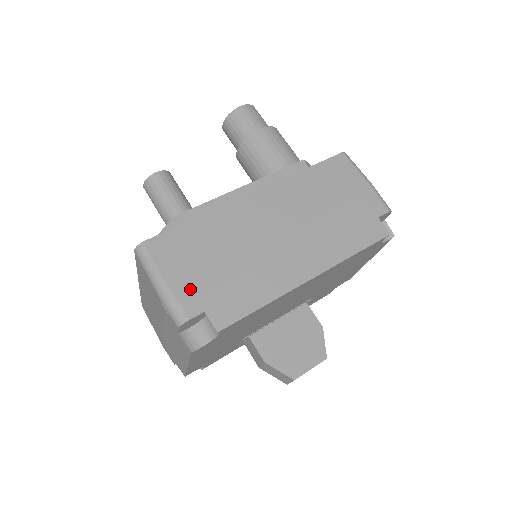
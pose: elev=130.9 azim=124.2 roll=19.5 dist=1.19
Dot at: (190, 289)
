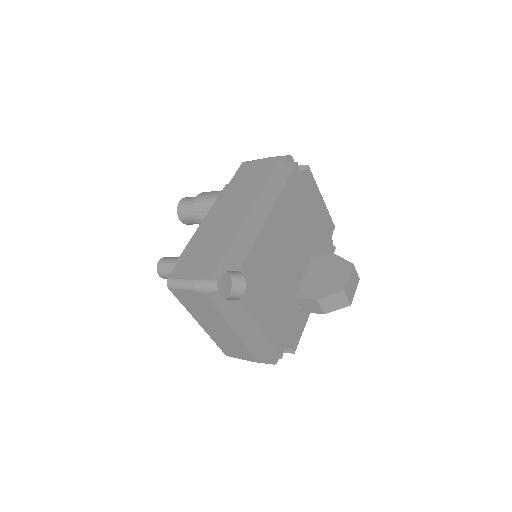
Dot at: (208, 270)
